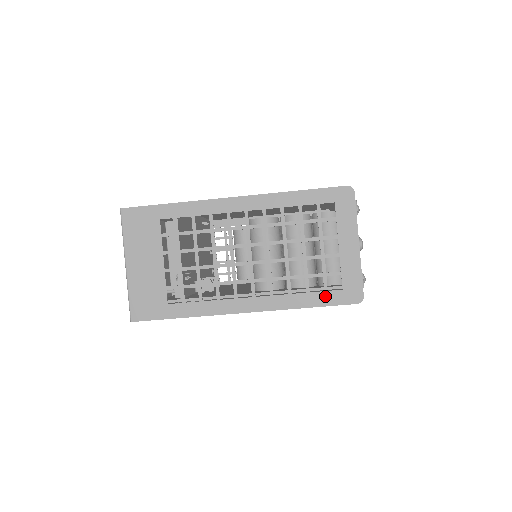
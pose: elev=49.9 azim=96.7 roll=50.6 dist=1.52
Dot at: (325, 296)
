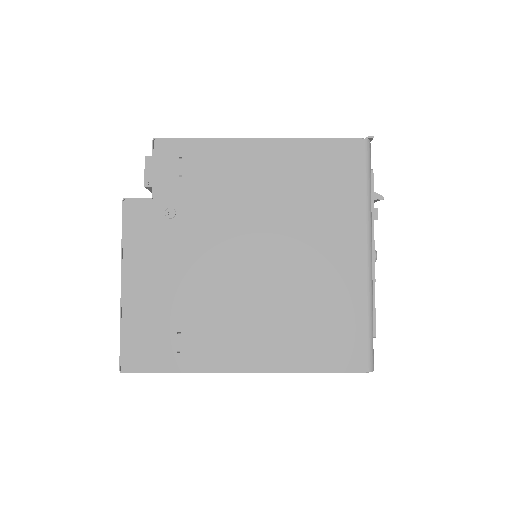
Dot at: occluded
